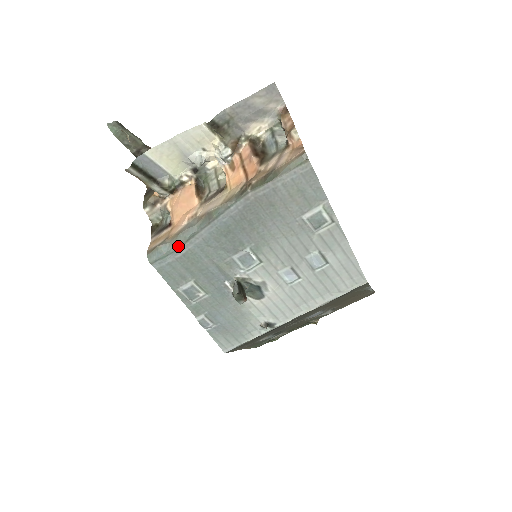
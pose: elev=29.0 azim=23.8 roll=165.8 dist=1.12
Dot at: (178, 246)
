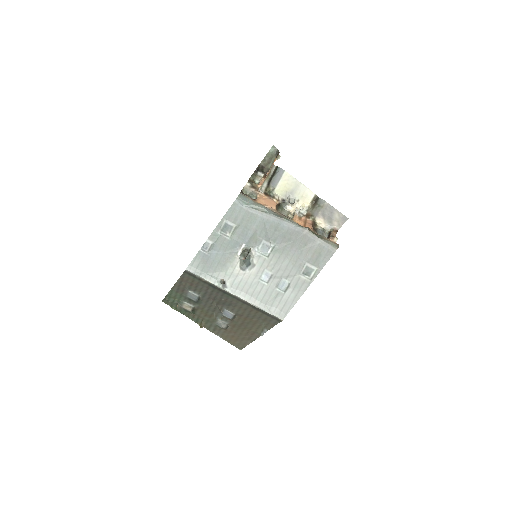
Dot at: (257, 208)
